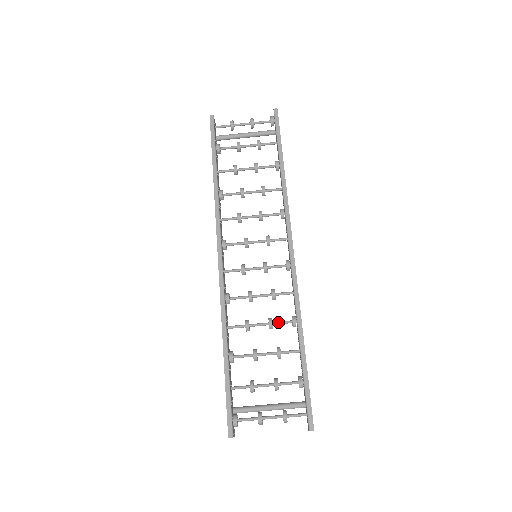
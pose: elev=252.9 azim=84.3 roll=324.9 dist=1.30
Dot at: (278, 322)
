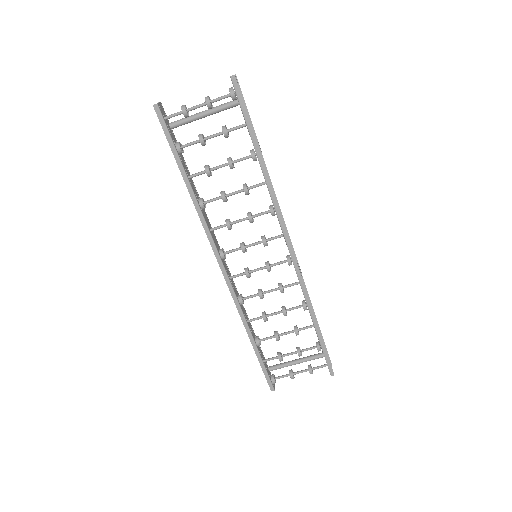
Dot at: (291, 309)
